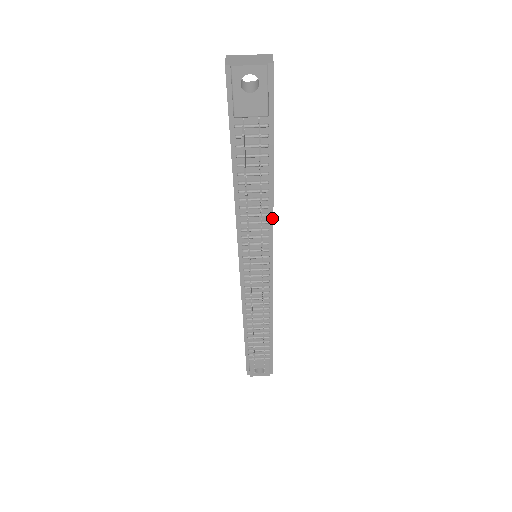
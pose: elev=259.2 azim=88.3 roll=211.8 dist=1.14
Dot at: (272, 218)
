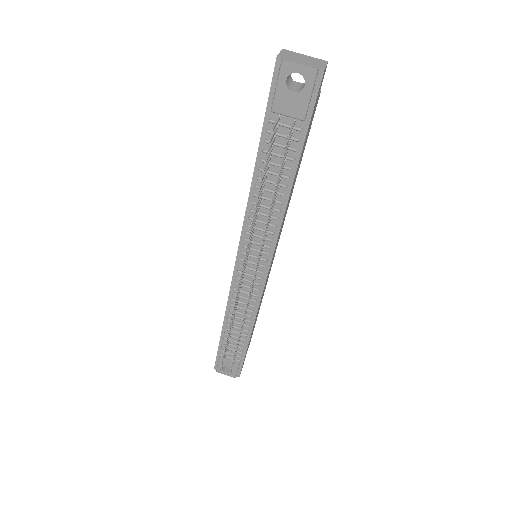
Dot at: (281, 223)
